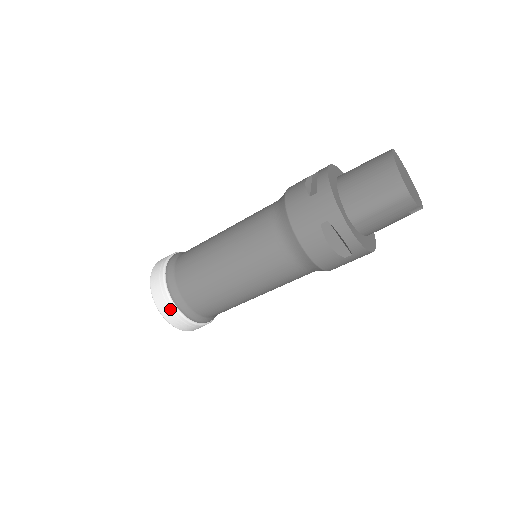
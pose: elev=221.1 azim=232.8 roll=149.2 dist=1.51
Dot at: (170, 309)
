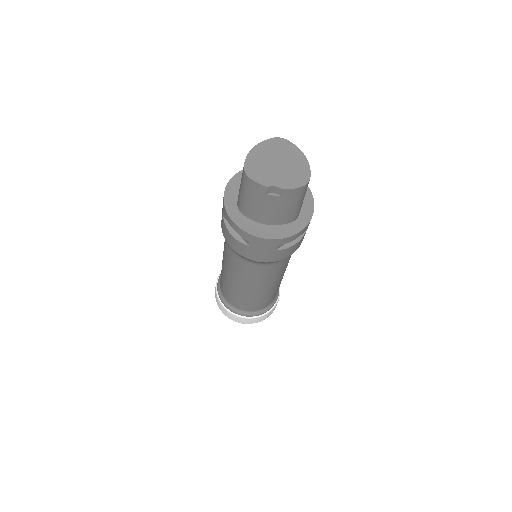
Dot at: (218, 300)
